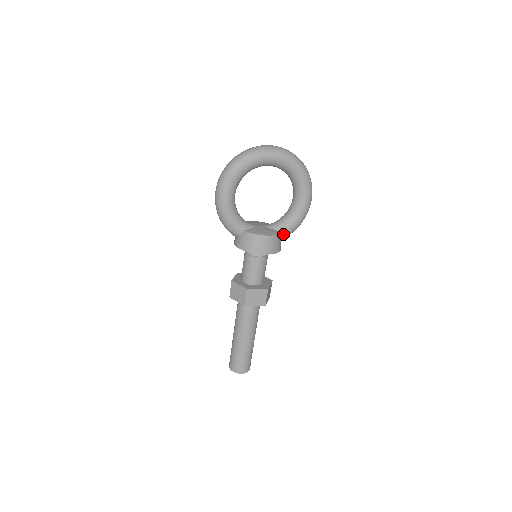
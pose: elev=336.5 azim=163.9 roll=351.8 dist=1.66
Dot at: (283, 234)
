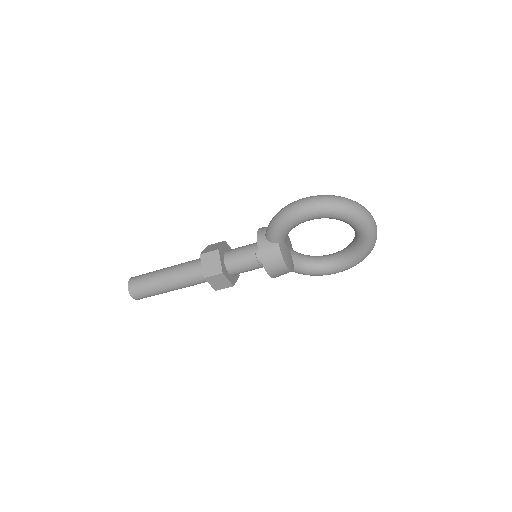
Dot at: occluded
